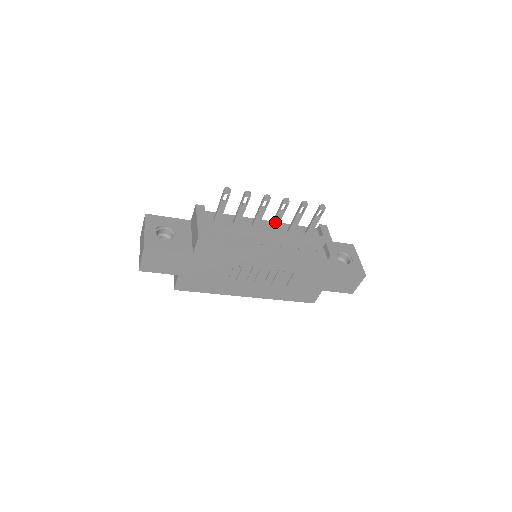
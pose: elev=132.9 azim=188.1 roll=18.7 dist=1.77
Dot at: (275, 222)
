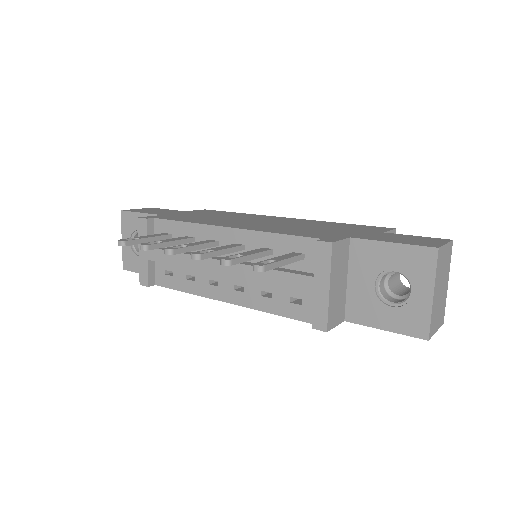
Dot at: occluded
